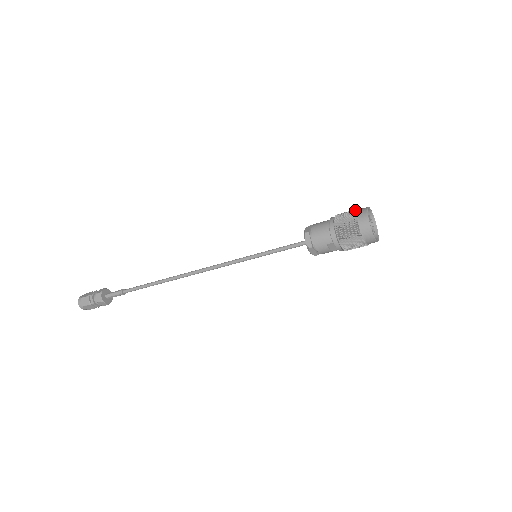
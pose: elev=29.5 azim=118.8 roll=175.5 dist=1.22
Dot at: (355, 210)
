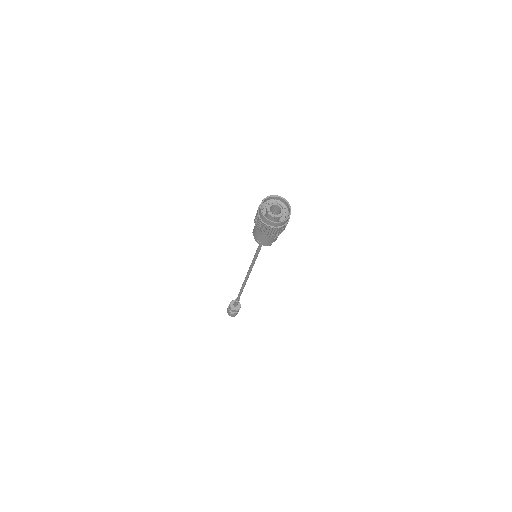
Dot at: (258, 218)
